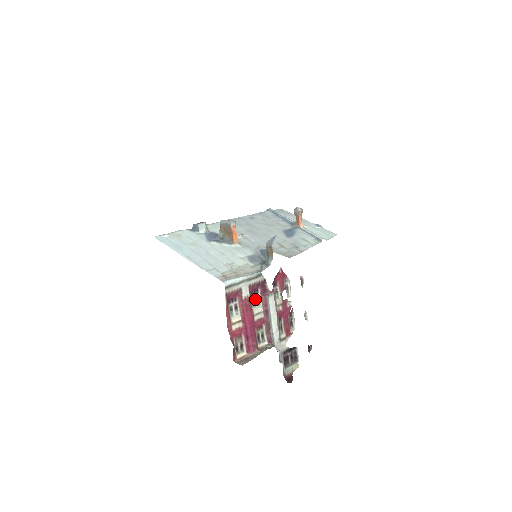
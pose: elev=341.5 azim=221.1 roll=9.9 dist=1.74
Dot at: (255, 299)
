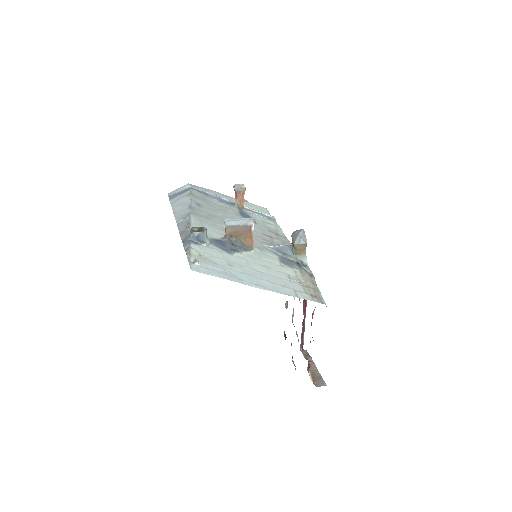
Dot at: occluded
